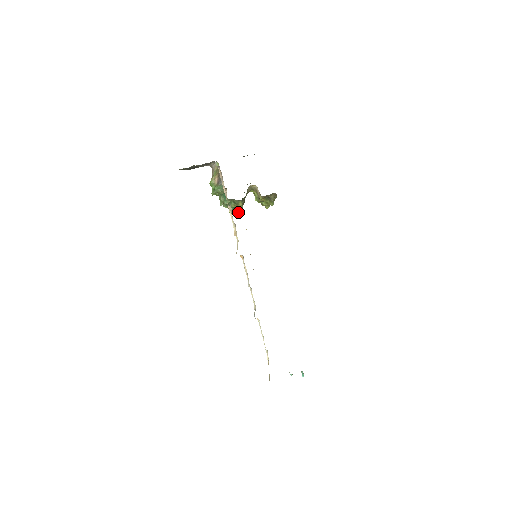
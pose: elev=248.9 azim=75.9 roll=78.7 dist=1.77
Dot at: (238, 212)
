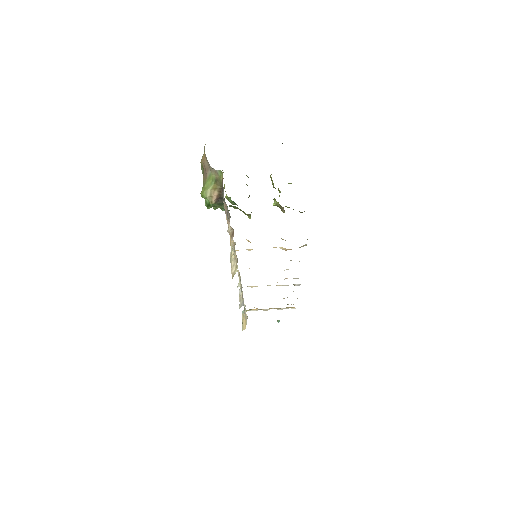
Dot at: occluded
